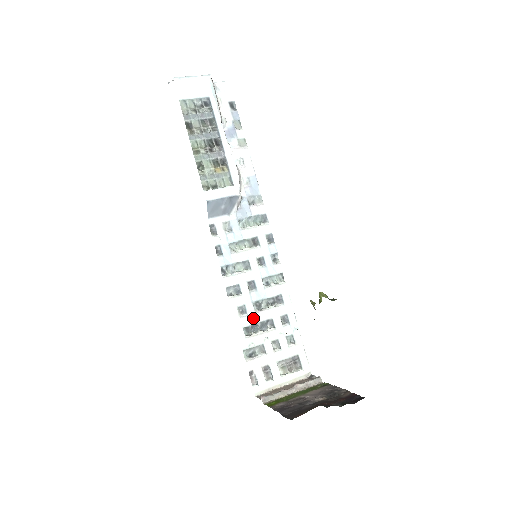
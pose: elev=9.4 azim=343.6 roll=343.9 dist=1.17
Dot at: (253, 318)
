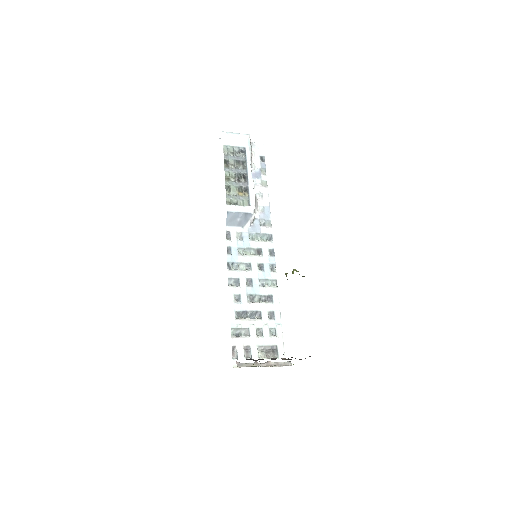
Dot at: (245, 306)
